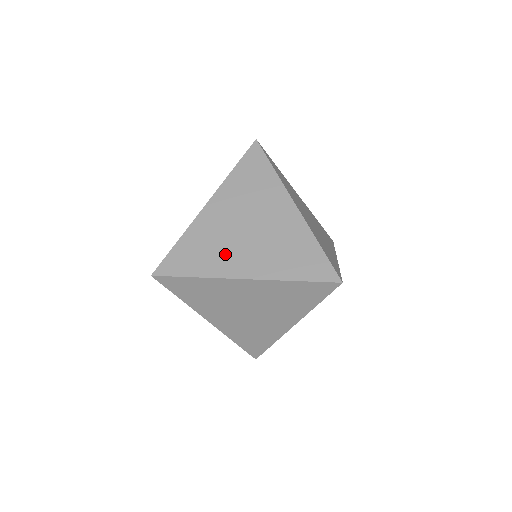
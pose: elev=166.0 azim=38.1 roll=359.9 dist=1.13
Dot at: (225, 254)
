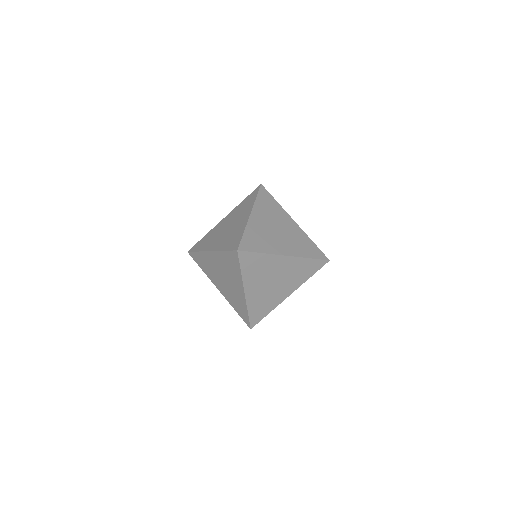
Dot at: (212, 240)
